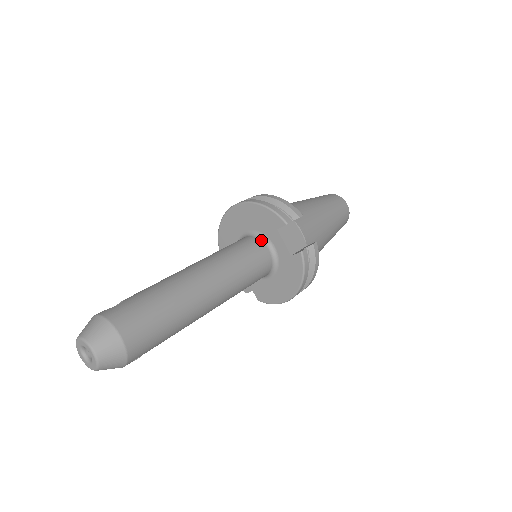
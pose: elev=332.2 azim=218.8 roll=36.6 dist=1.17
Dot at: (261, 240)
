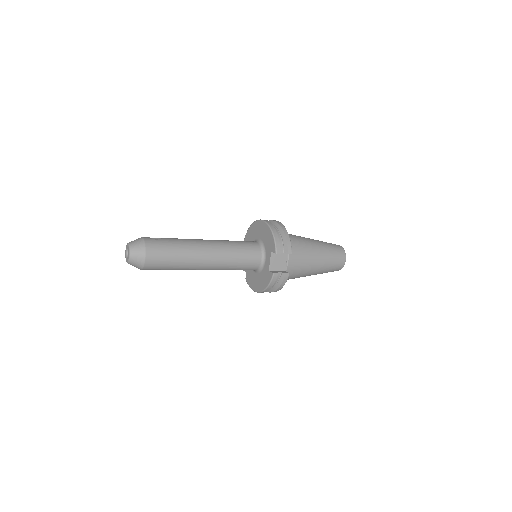
Dot at: (261, 250)
